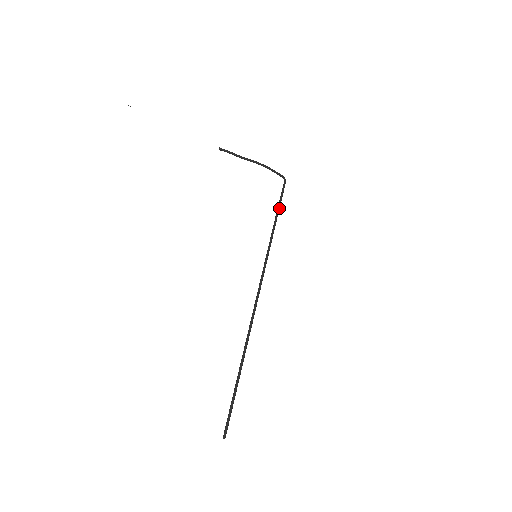
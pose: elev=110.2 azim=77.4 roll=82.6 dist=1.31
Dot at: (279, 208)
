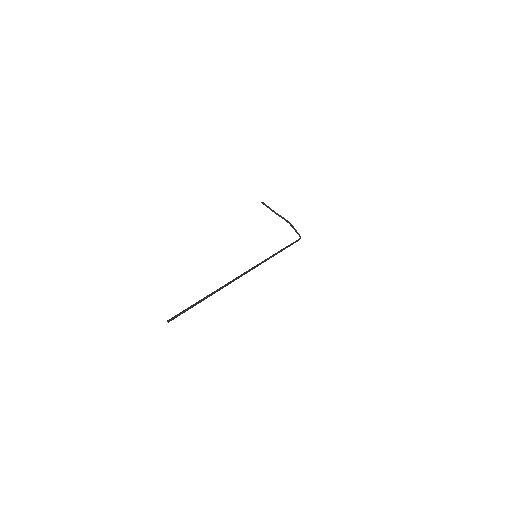
Dot at: (288, 246)
